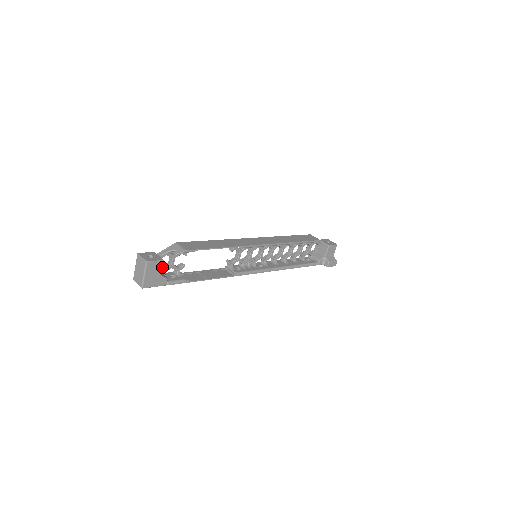
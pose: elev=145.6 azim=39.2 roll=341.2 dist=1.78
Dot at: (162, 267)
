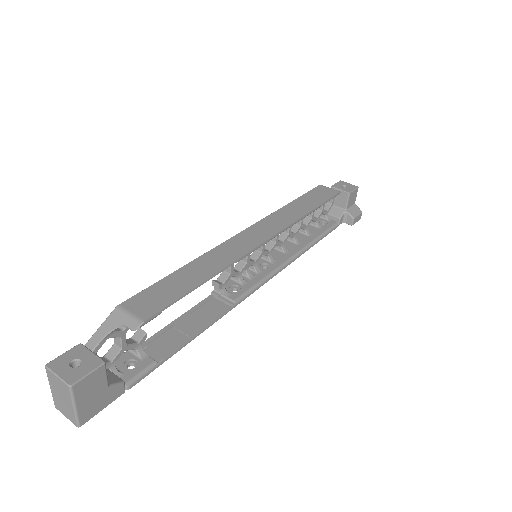
Dot at: (105, 356)
